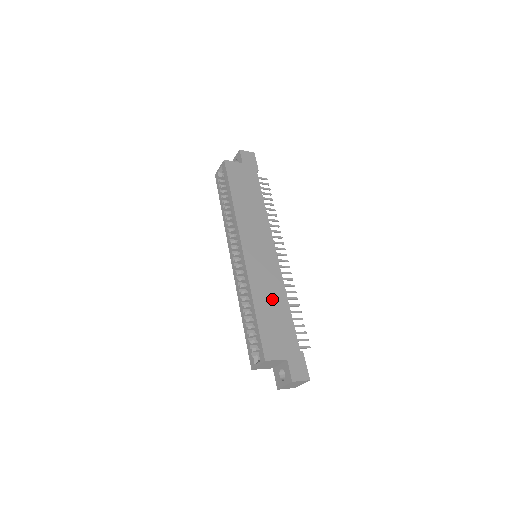
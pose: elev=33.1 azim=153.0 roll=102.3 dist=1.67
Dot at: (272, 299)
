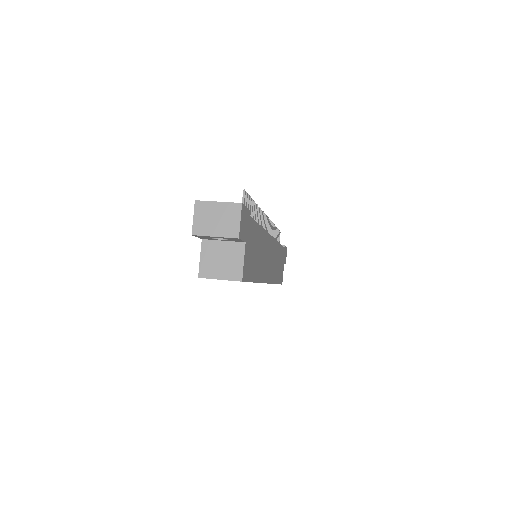
Dot at: occluded
